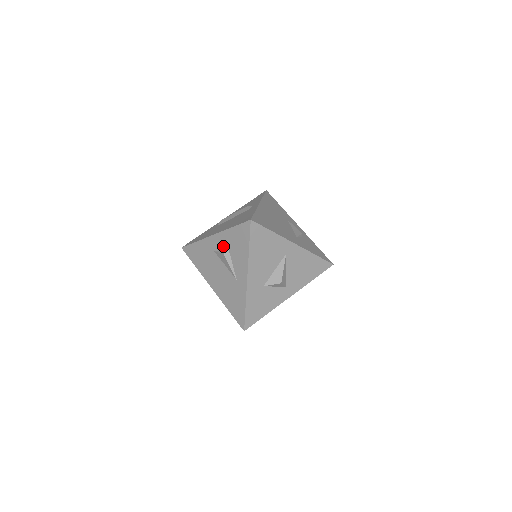
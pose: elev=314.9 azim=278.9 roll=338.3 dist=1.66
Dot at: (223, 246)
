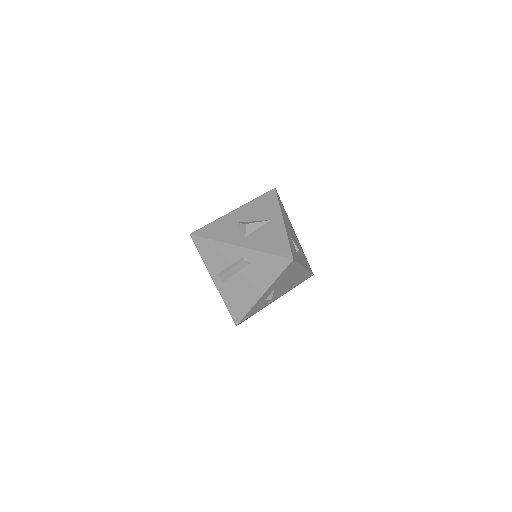
Dot at: occluded
